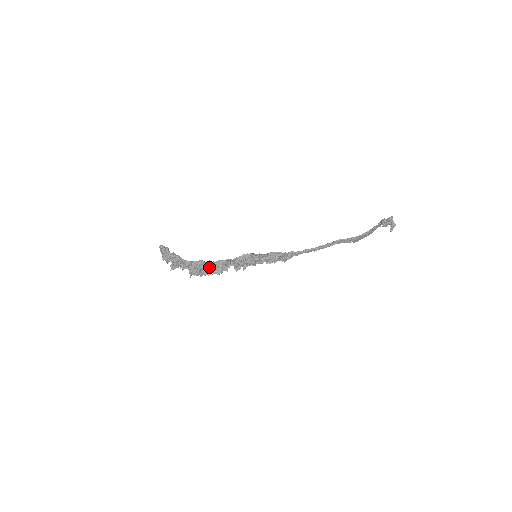
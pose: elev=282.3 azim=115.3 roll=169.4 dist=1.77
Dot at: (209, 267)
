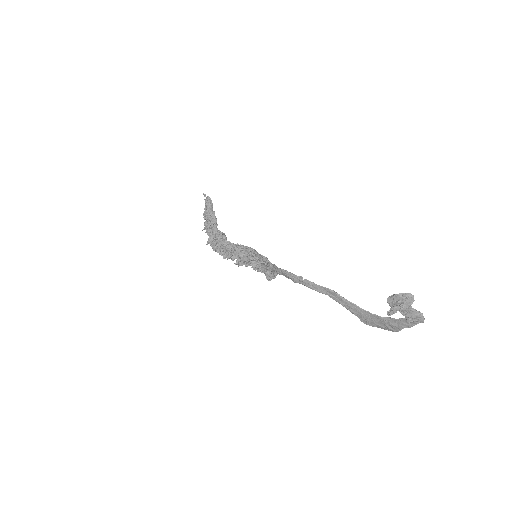
Dot at: (222, 243)
